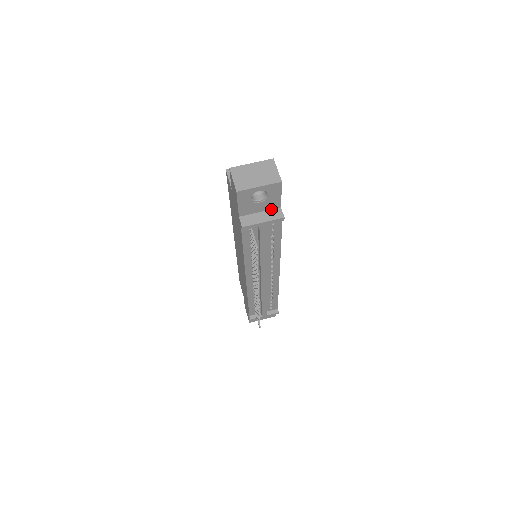
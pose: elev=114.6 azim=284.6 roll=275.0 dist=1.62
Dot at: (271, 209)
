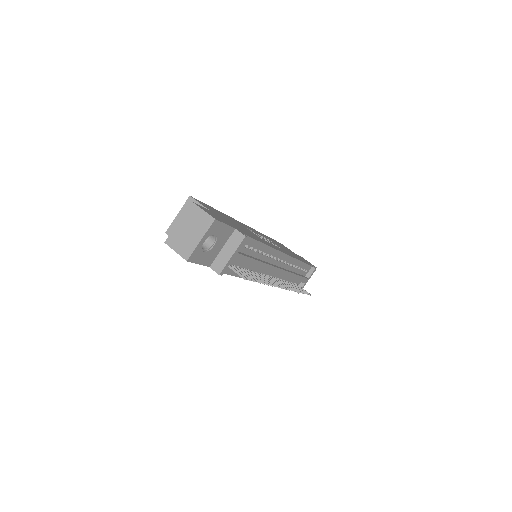
Dot at: (229, 238)
